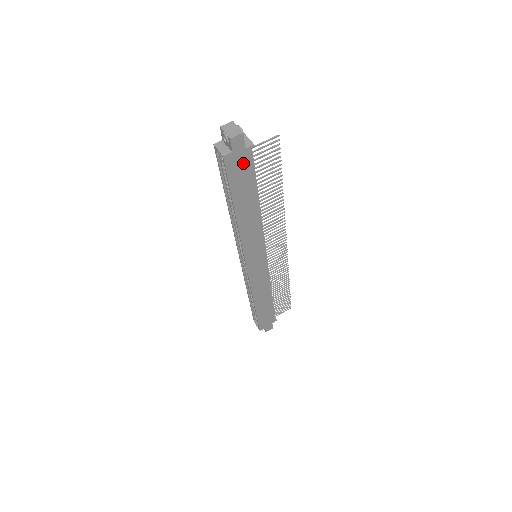
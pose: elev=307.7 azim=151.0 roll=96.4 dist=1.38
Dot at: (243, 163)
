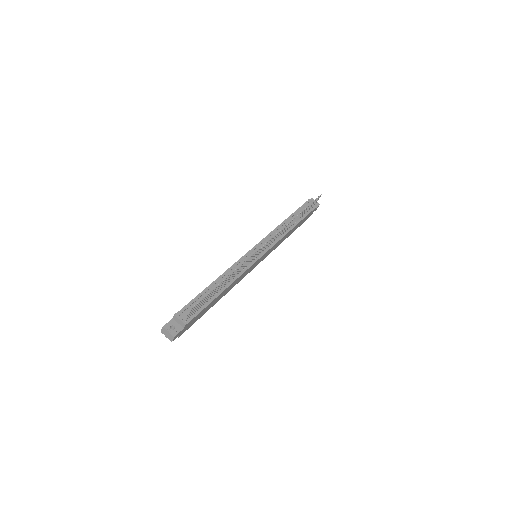
Dot at: (191, 323)
